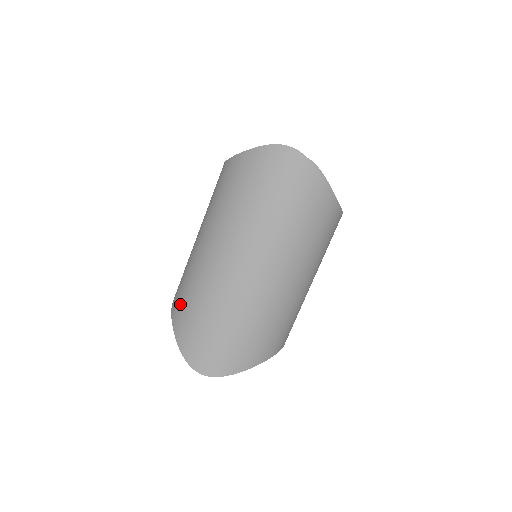
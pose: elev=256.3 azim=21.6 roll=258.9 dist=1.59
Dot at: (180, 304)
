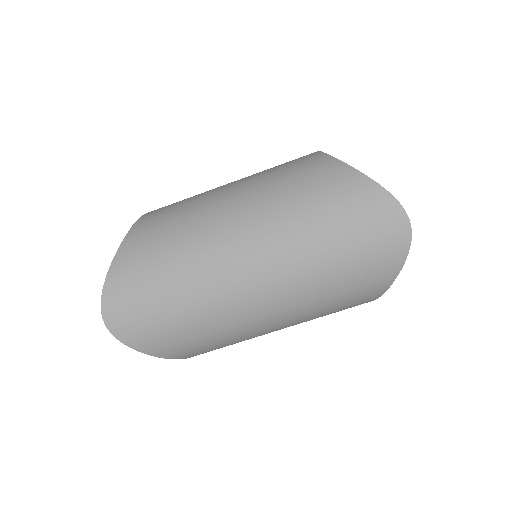
Dot at: (148, 237)
